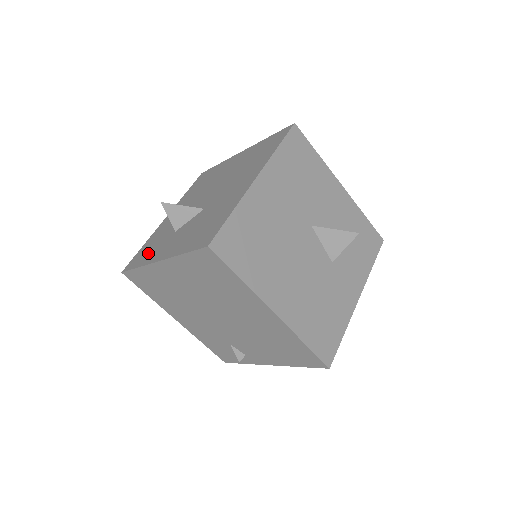
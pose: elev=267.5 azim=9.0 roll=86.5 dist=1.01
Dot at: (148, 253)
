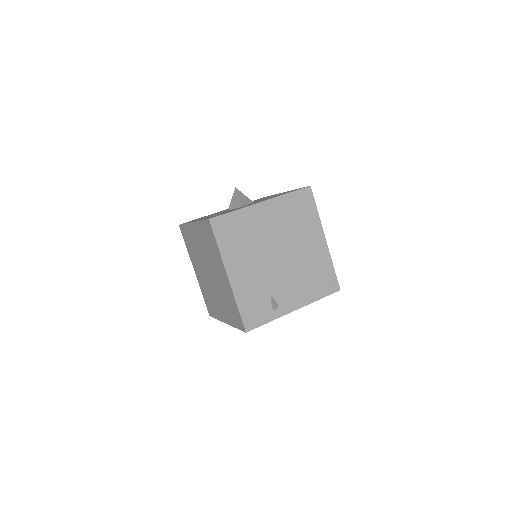
Dot at: (230, 211)
